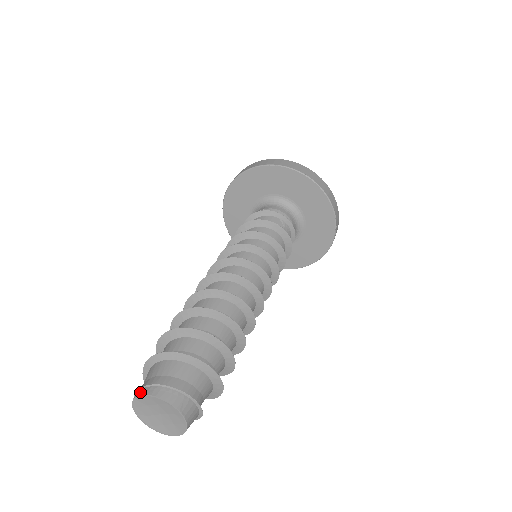
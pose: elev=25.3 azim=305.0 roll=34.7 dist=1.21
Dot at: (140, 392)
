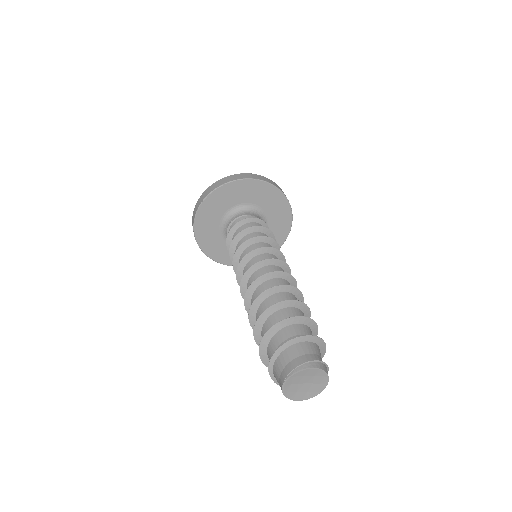
Dot at: (309, 365)
